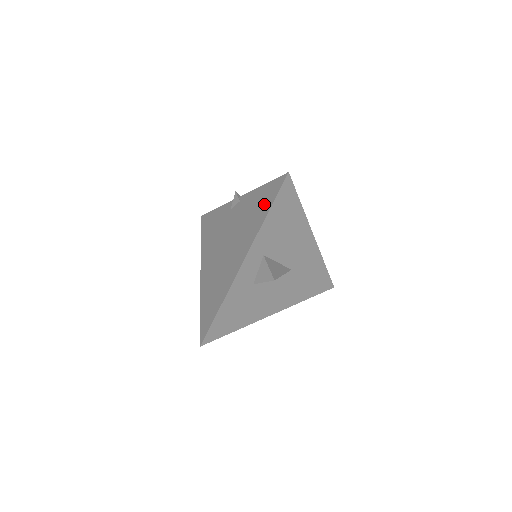
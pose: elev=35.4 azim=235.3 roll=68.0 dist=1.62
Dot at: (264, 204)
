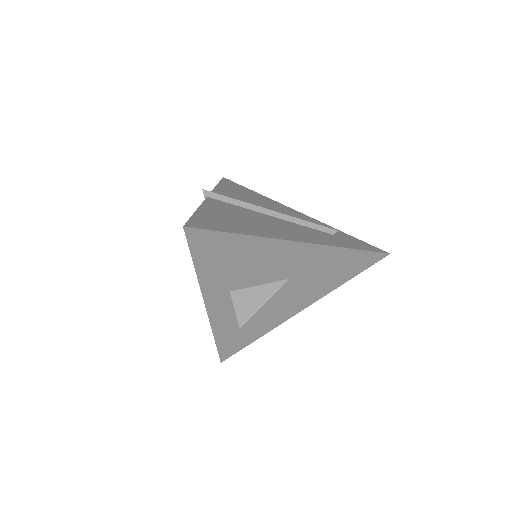
Dot at: occluded
